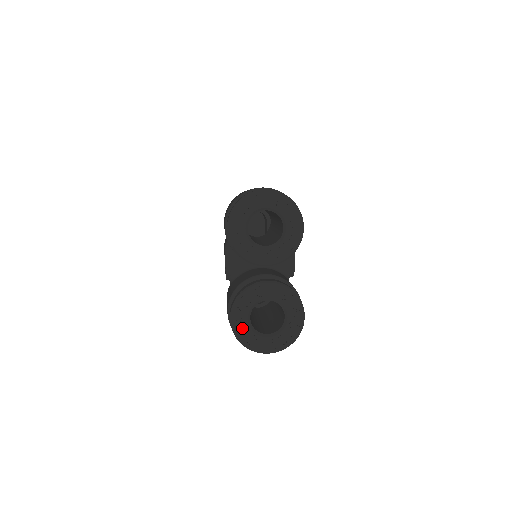
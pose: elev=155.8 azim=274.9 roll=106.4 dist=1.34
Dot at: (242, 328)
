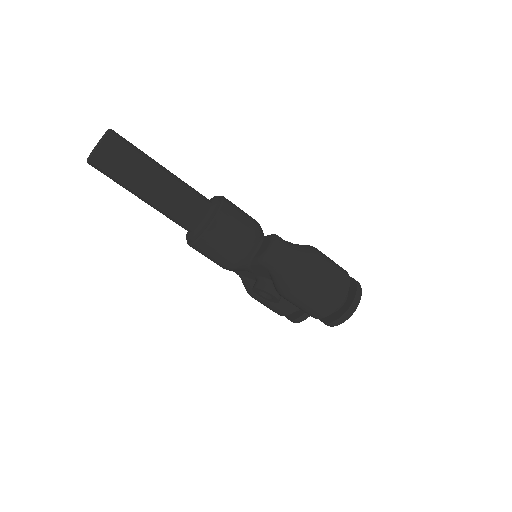
Dot at: occluded
